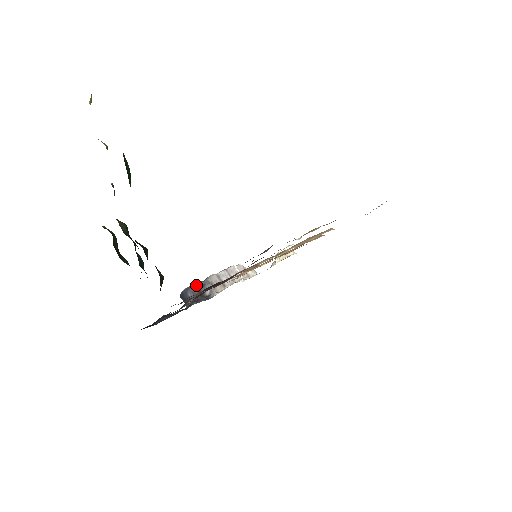
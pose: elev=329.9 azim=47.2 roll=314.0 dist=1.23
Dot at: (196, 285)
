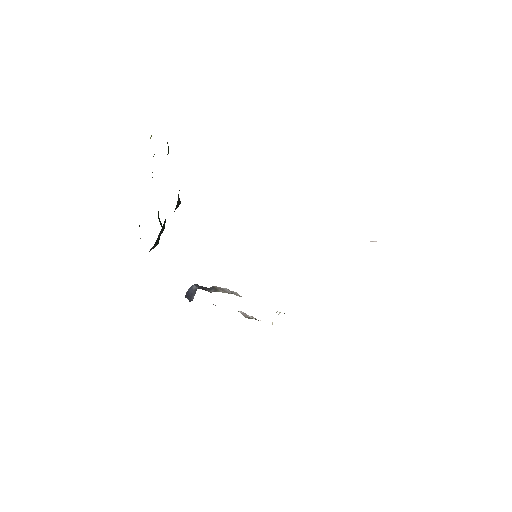
Dot at: (201, 286)
